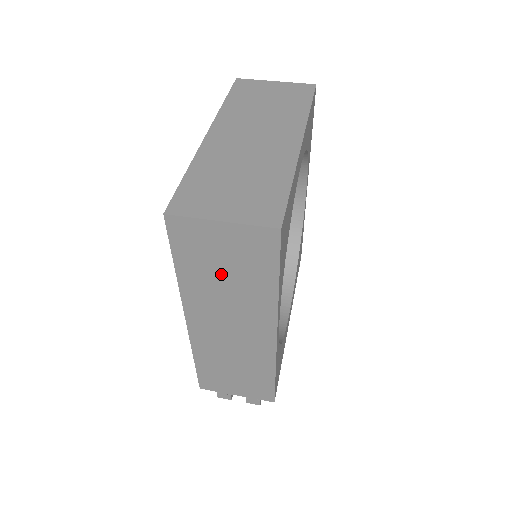
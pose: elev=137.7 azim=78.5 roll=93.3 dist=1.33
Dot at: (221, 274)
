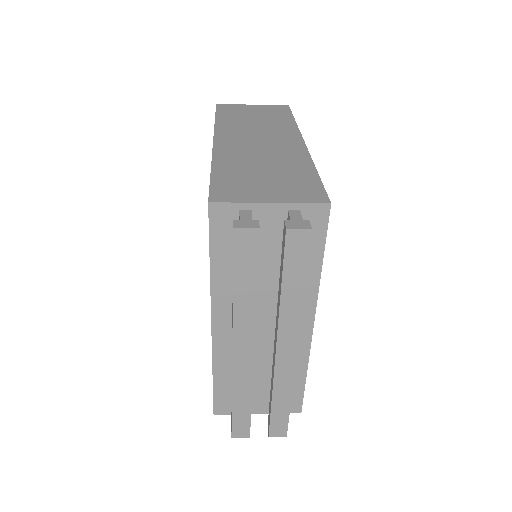
Dot at: (251, 119)
